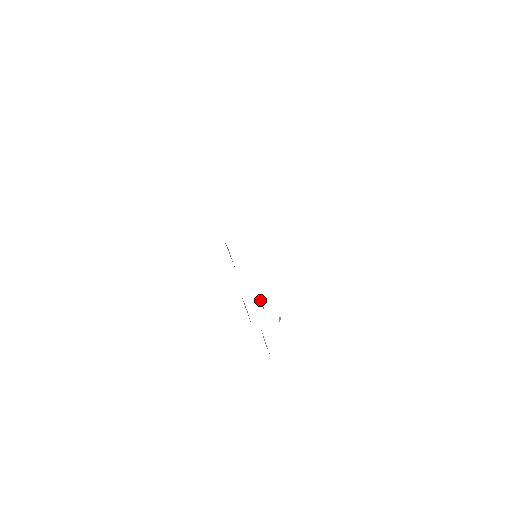
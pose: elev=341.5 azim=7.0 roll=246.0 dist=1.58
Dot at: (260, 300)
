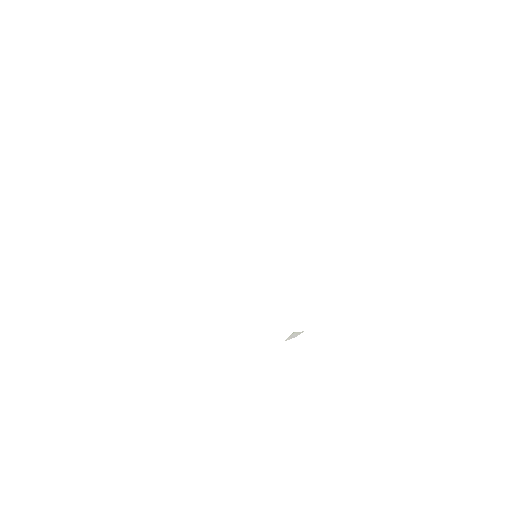
Dot at: occluded
